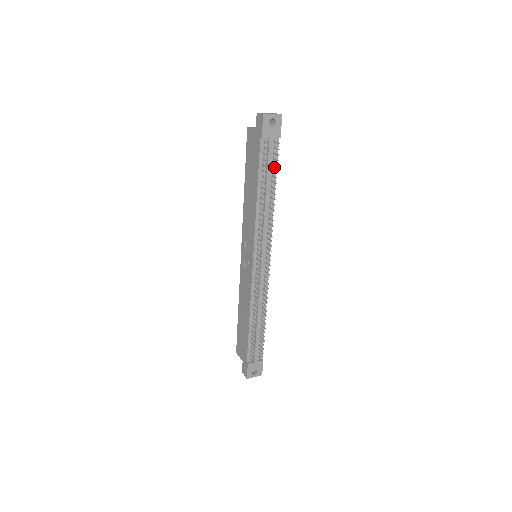
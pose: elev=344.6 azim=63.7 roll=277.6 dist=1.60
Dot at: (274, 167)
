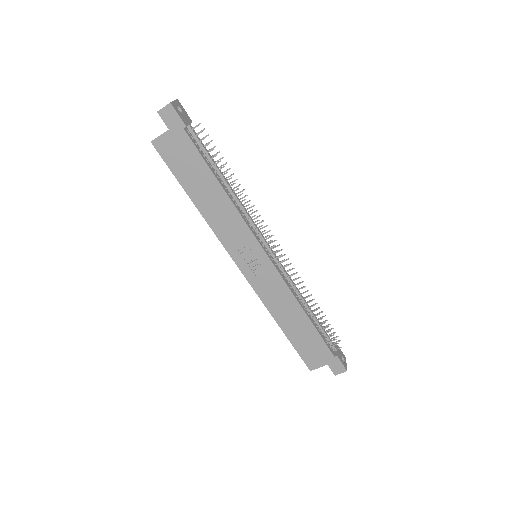
Dot at: occluded
